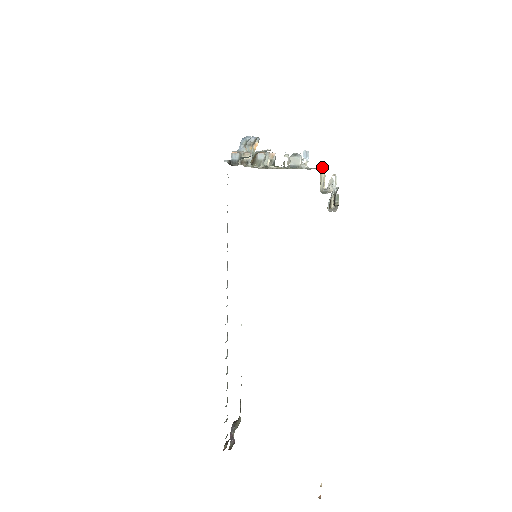
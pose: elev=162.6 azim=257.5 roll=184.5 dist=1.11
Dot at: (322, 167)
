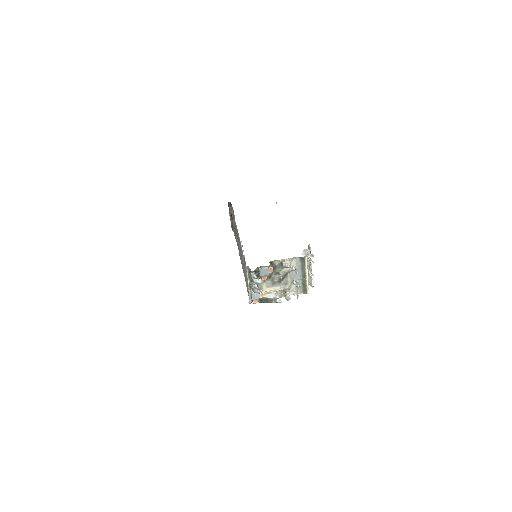
Dot at: occluded
